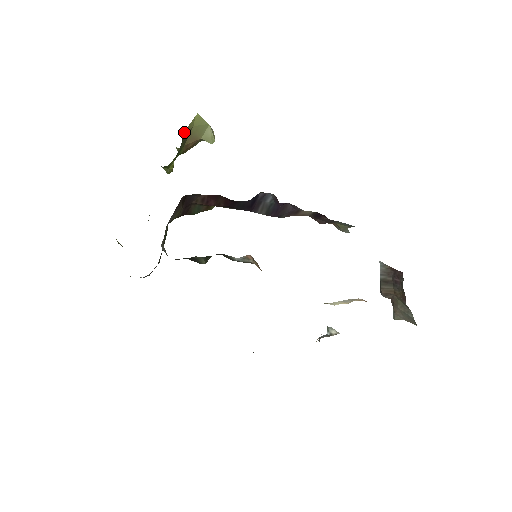
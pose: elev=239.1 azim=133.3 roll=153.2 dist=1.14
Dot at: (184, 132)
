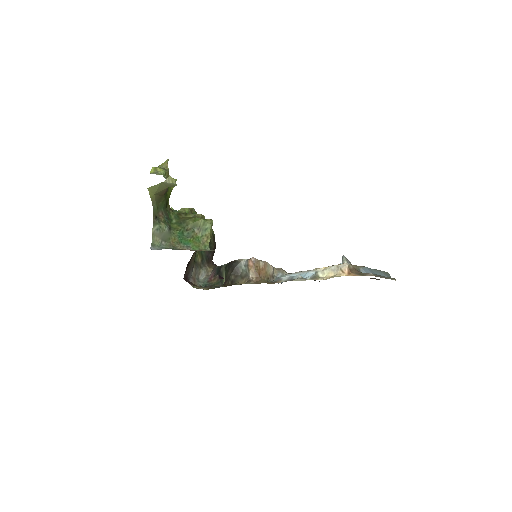
Dot at: (153, 209)
